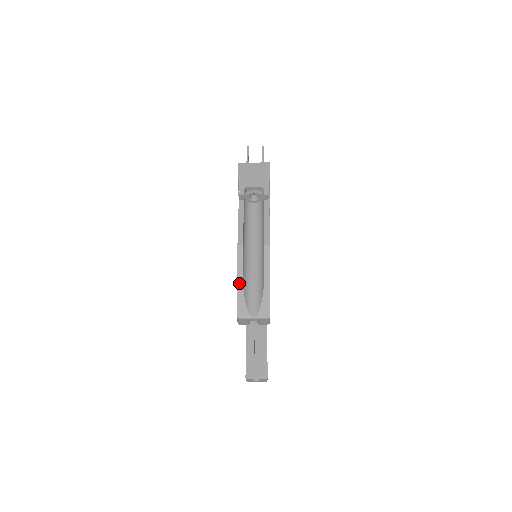
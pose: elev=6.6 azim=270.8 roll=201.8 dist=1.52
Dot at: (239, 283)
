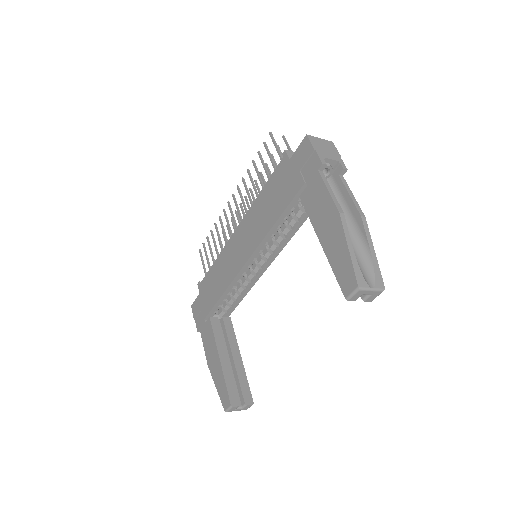
Dot at: (351, 252)
